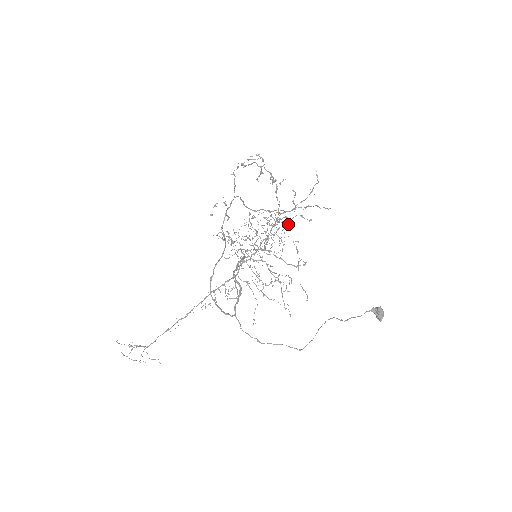
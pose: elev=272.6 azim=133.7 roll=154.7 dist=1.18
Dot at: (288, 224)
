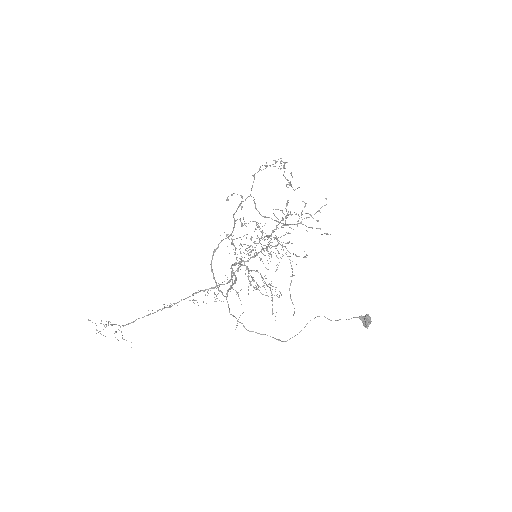
Dot at: occluded
